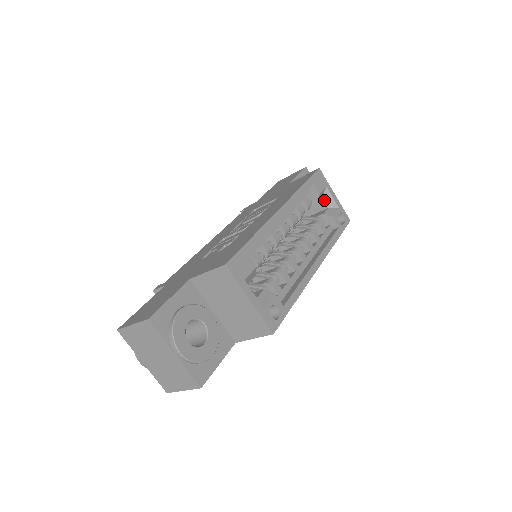
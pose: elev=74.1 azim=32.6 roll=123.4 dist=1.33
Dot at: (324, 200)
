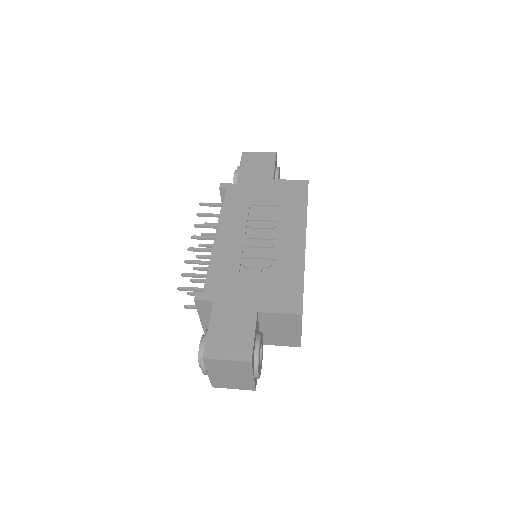
Dot at: occluded
